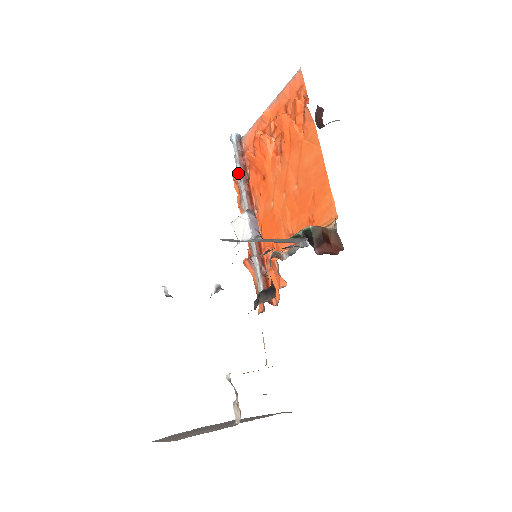
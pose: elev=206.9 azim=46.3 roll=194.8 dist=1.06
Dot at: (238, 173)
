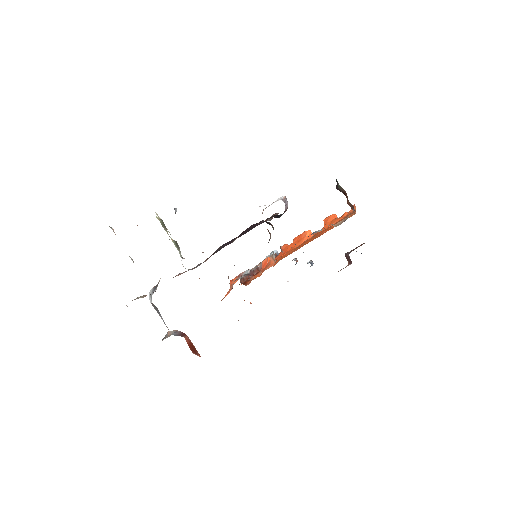
Dot at: occluded
